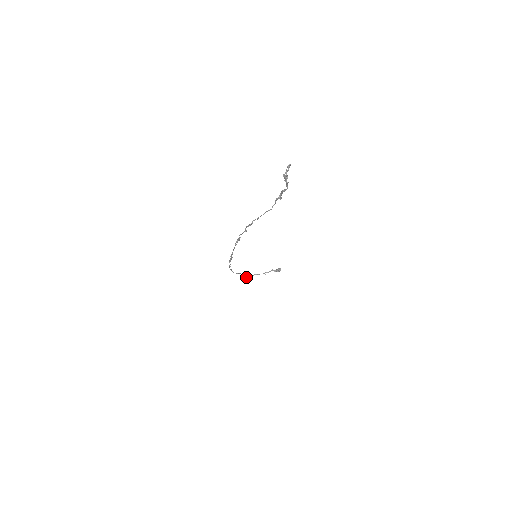
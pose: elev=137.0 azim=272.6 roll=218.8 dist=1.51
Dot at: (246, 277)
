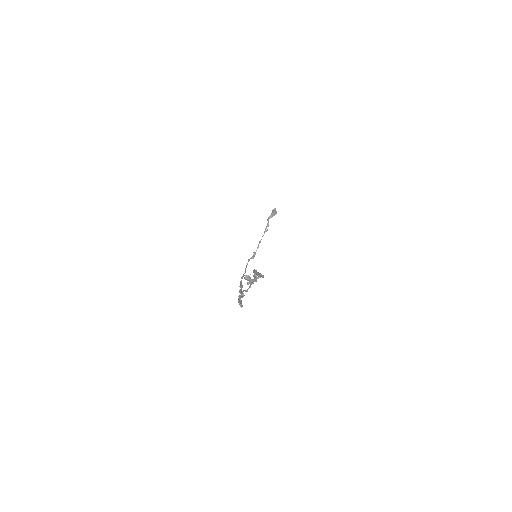
Dot at: (255, 254)
